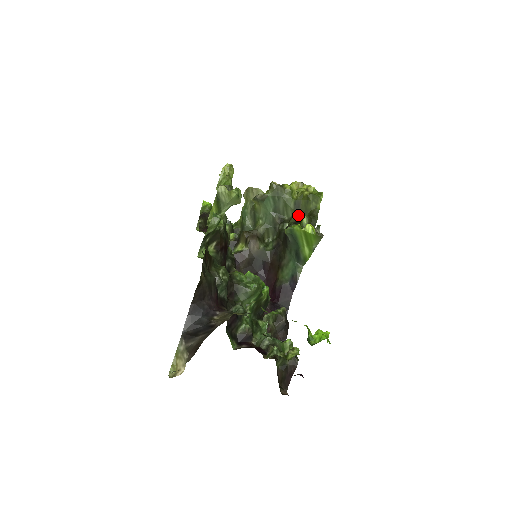
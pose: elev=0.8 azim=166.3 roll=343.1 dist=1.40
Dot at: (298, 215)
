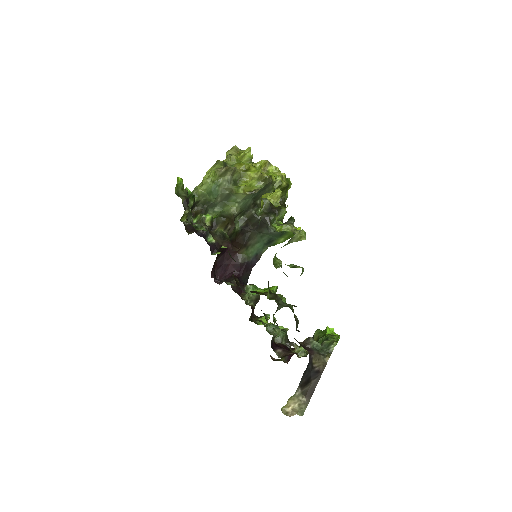
Dot at: occluded
